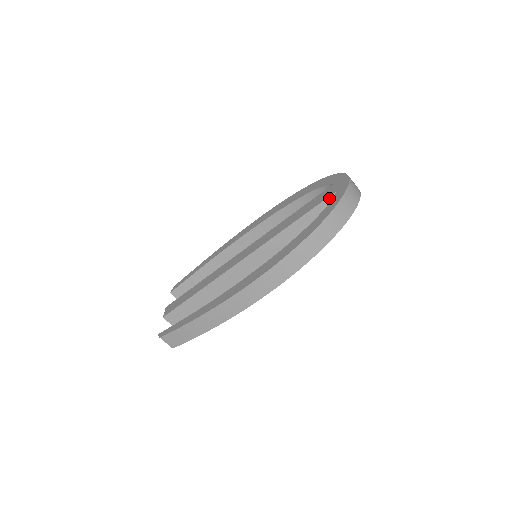
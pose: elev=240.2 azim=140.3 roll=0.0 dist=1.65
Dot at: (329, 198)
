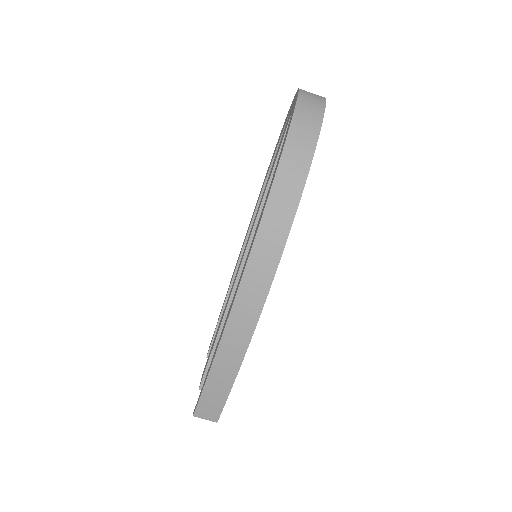
Dot at: occluded
